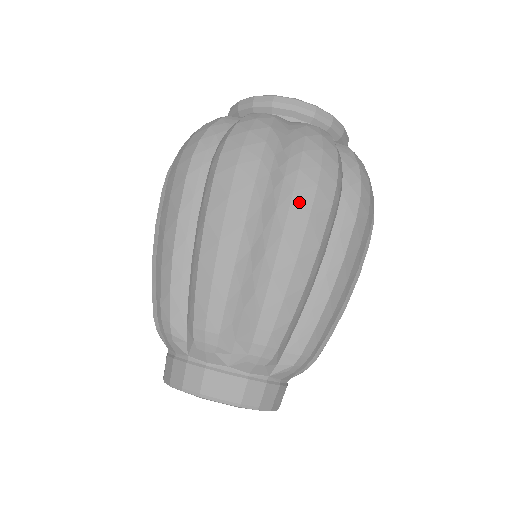
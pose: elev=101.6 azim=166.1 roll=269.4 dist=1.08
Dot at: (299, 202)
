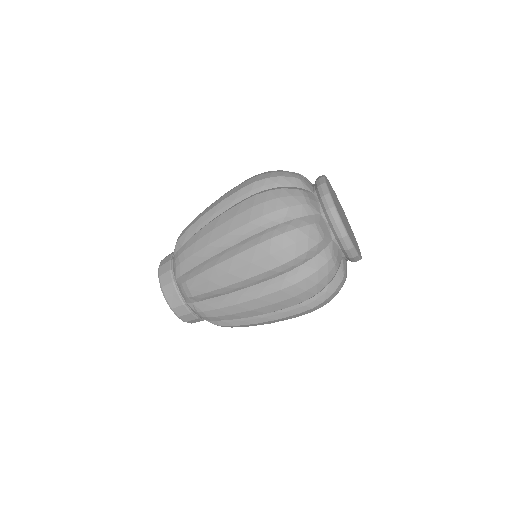
Dot at: occluded
